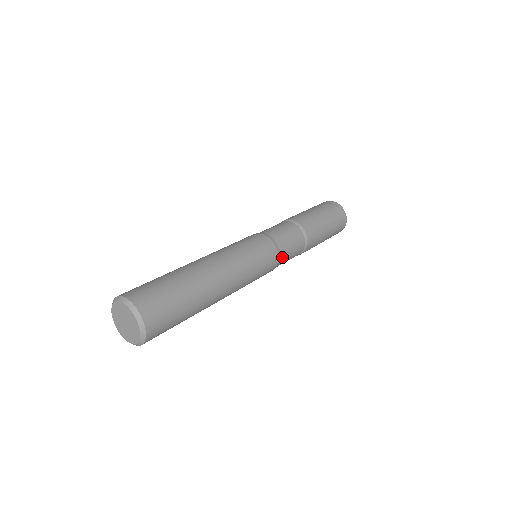
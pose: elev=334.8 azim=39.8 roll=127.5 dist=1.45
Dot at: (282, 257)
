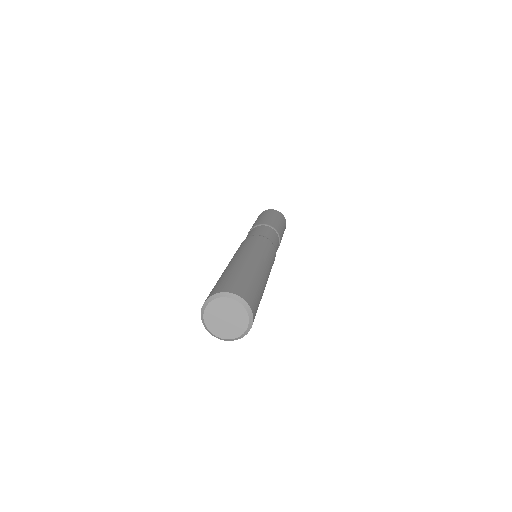
Dot at: (272, 241)
